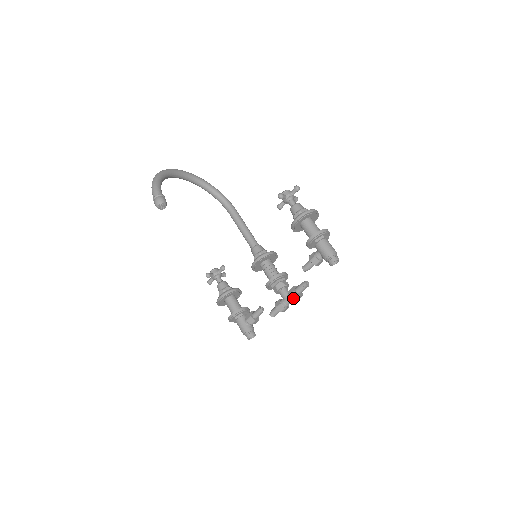
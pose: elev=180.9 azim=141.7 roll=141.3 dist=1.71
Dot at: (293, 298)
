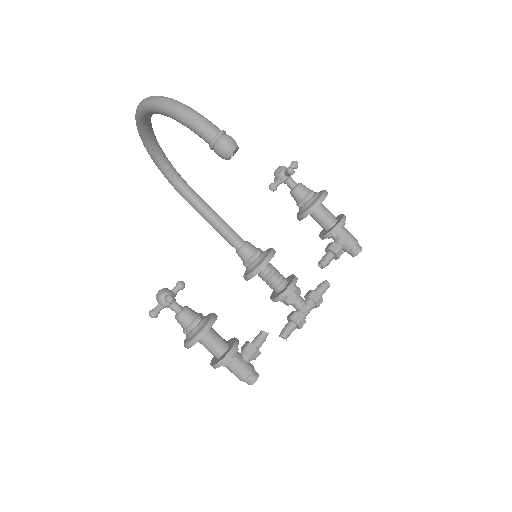
Dot at: (317, 305)
